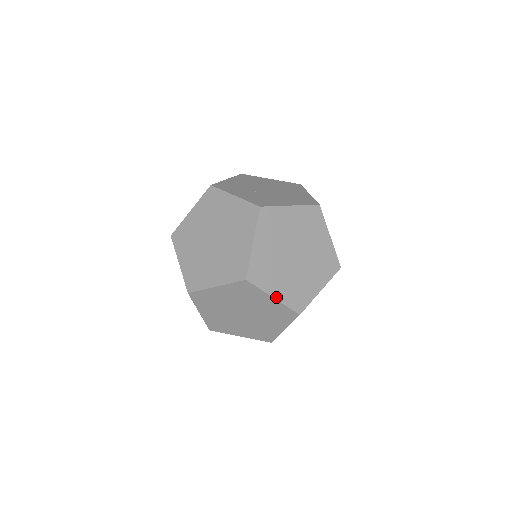
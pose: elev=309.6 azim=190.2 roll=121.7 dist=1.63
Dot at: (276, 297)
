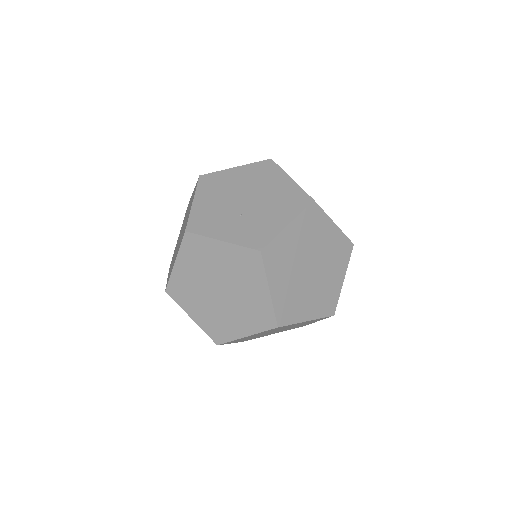
Dot at: (225, 240)
